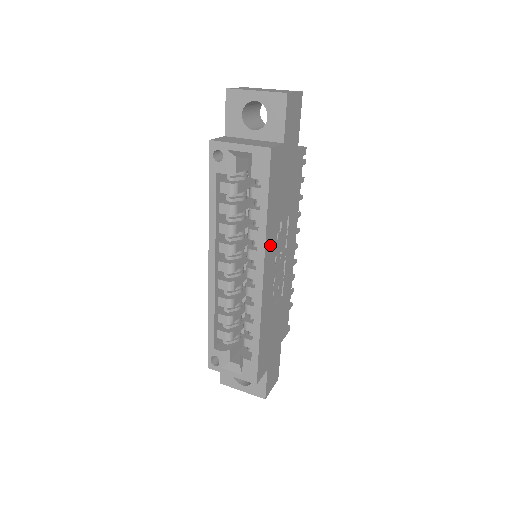
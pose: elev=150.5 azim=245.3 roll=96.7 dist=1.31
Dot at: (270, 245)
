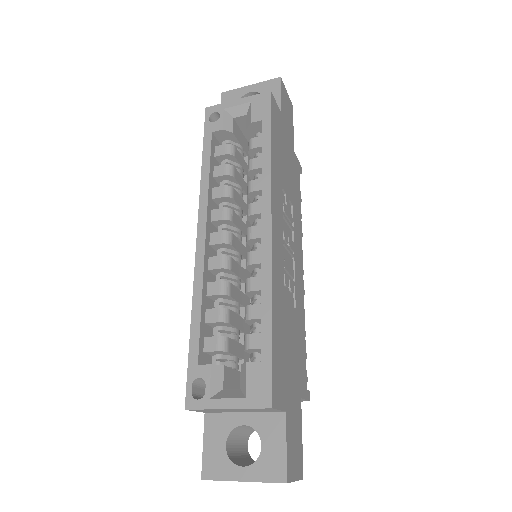
Dot at: (276, 196)
